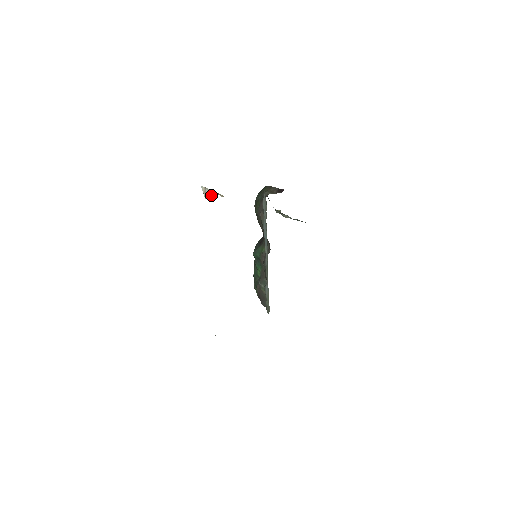
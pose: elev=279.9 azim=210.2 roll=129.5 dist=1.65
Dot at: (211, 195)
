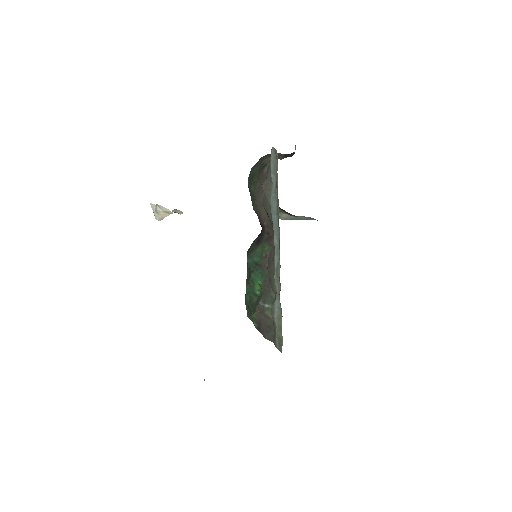
Dot at: (164, 215)
